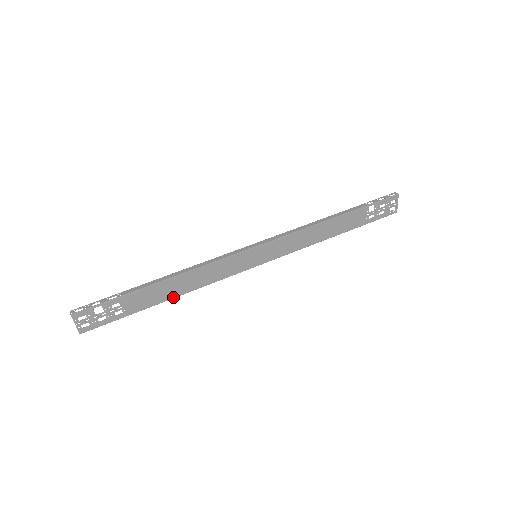
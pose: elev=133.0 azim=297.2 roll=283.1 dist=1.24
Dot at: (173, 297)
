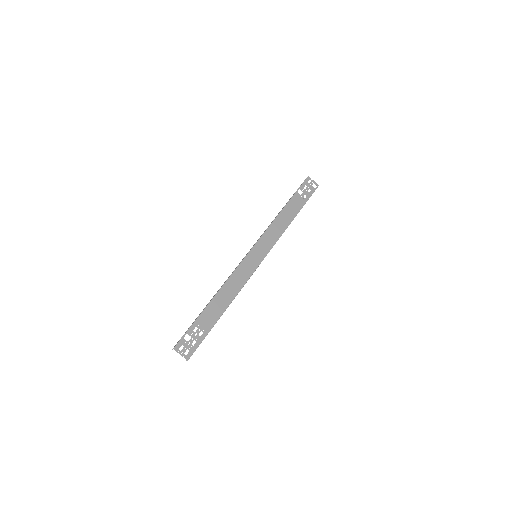
Dot at: (227, 307)
